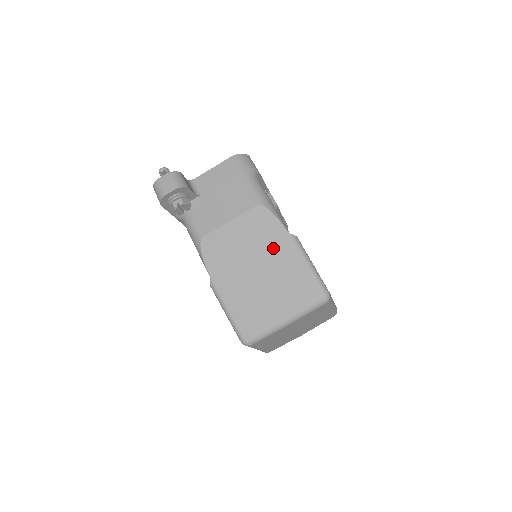
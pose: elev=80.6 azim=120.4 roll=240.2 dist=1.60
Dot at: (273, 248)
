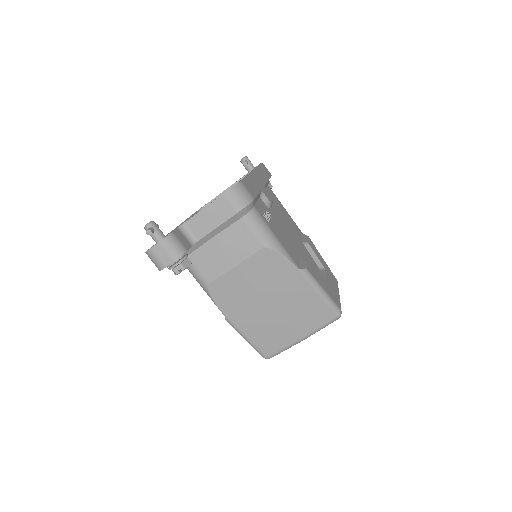
Dot at: (284, 285)
